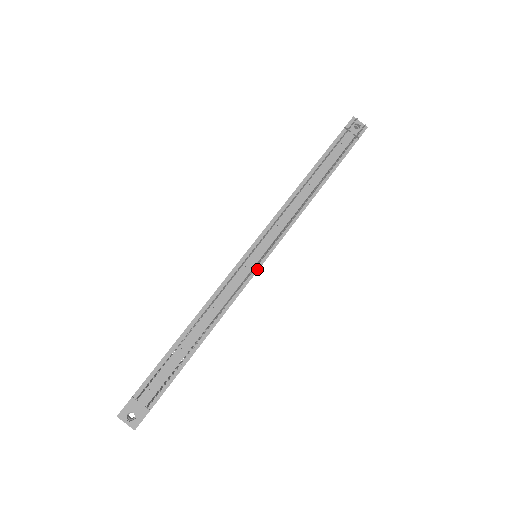
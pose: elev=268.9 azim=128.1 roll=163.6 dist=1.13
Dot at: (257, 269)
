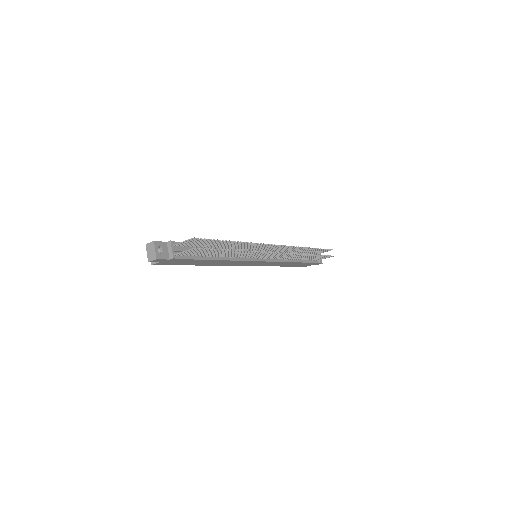
Dot at: (257, 260)
